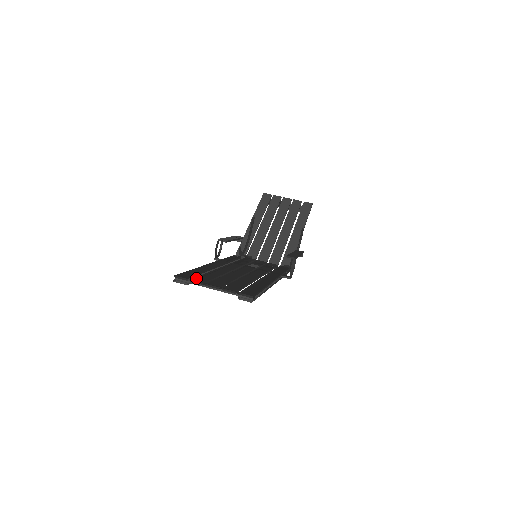
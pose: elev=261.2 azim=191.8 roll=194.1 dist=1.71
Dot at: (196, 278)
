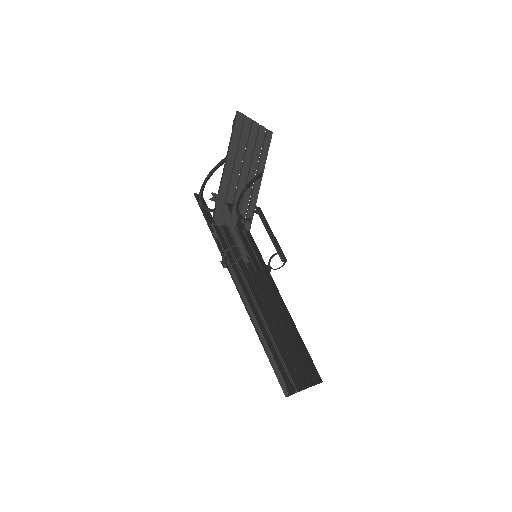
Dot at: (294, 382)
